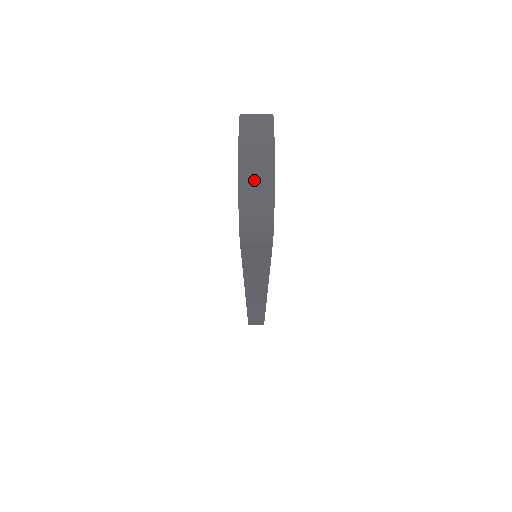
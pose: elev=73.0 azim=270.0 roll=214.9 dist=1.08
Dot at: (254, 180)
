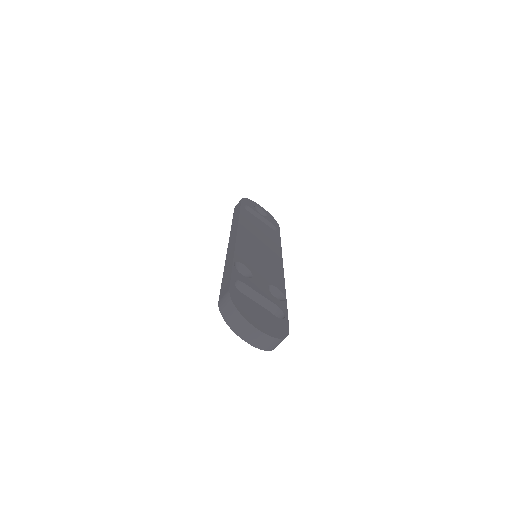
Dot at: (267, 345)
